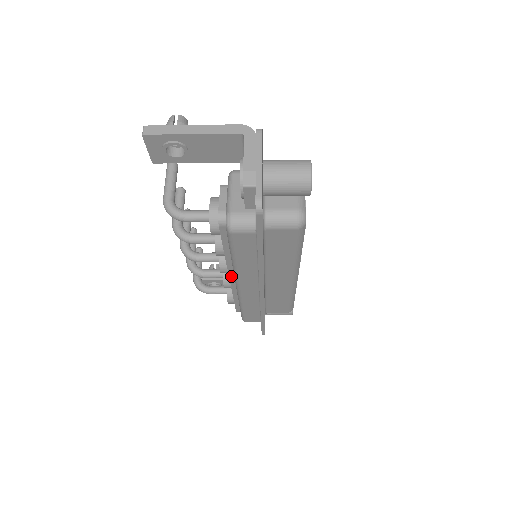
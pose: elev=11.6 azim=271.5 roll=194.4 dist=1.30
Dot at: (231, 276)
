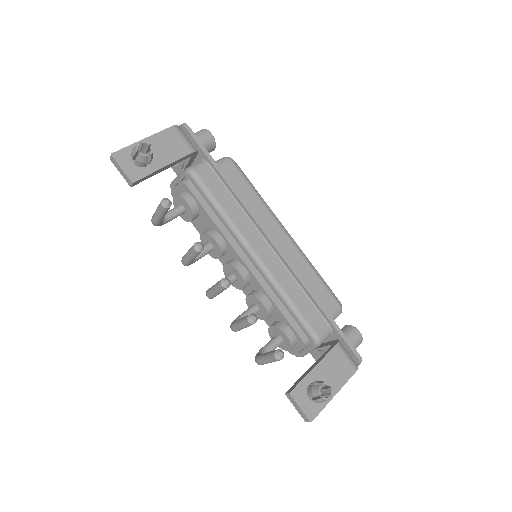
Dot at: occluded
